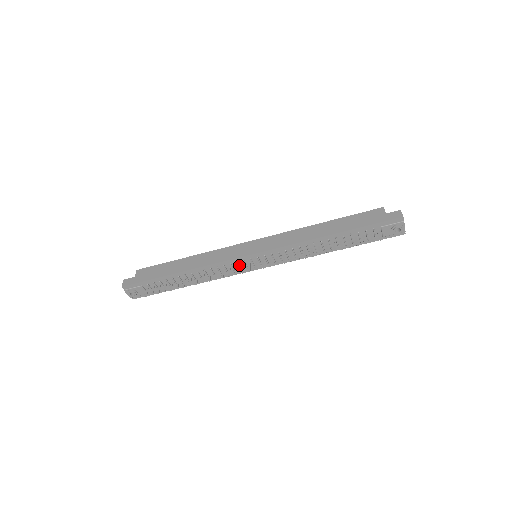
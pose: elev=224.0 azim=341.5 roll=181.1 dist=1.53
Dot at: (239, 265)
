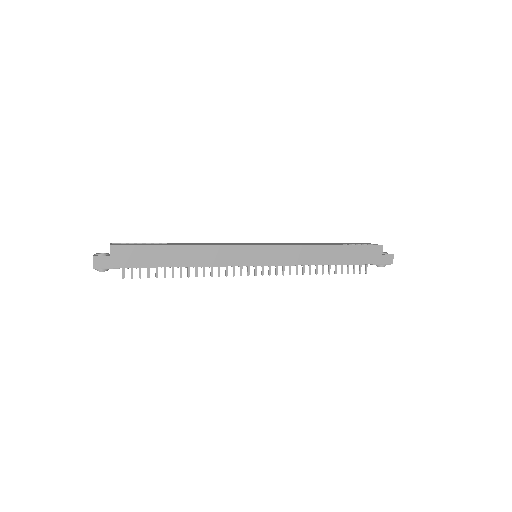
Dot at: (239, 266)
